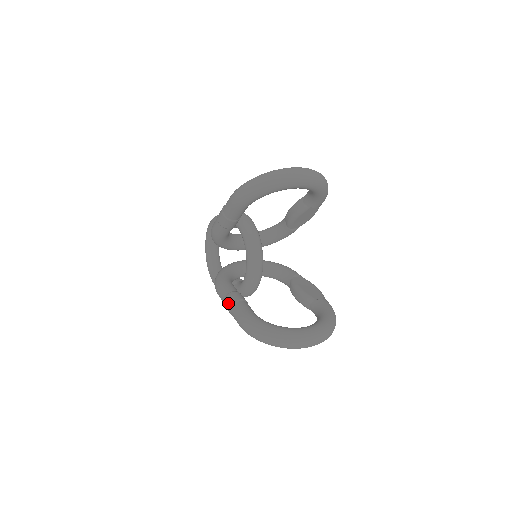
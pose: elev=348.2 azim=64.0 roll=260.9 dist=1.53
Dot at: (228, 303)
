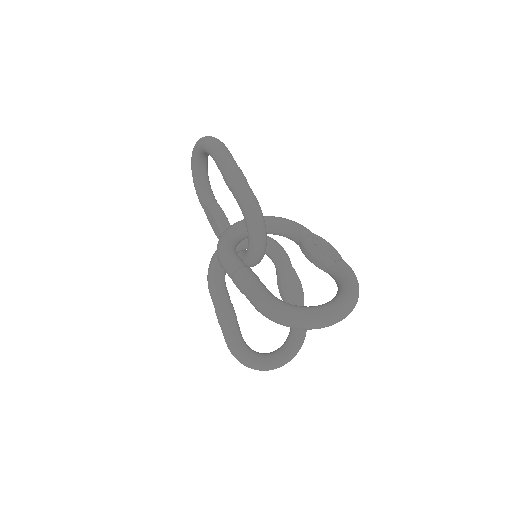
Dot at: (220, 320)
